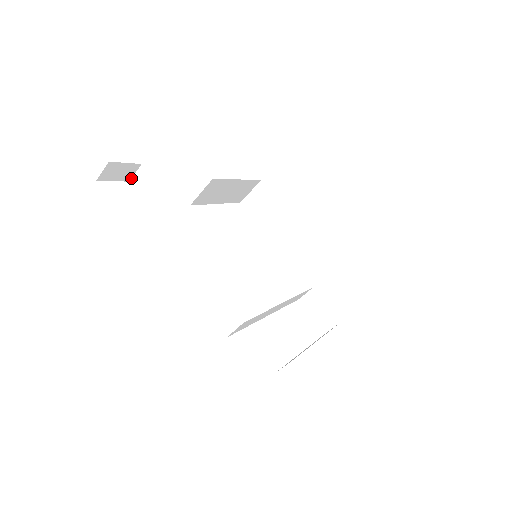
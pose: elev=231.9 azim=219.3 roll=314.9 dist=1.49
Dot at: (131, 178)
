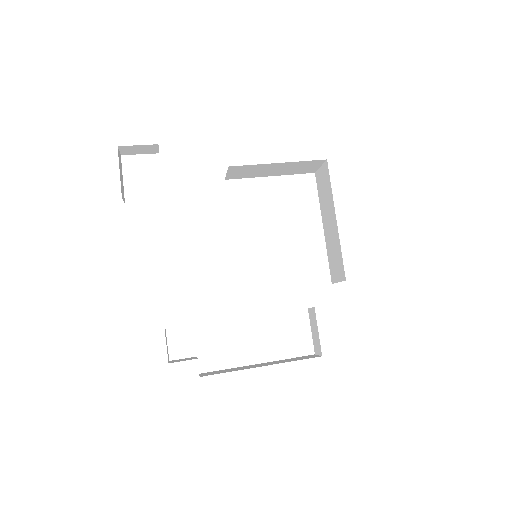
Dot at: occluded
